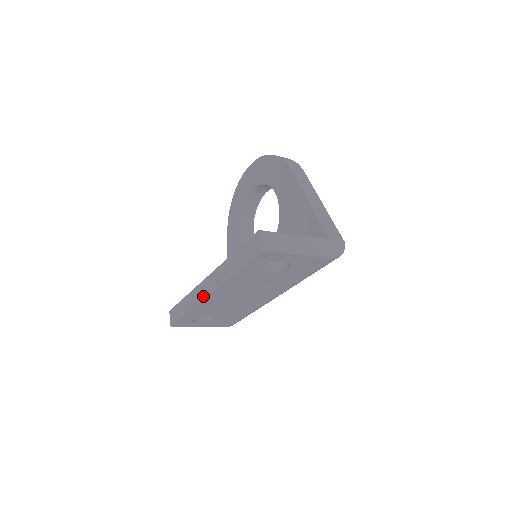
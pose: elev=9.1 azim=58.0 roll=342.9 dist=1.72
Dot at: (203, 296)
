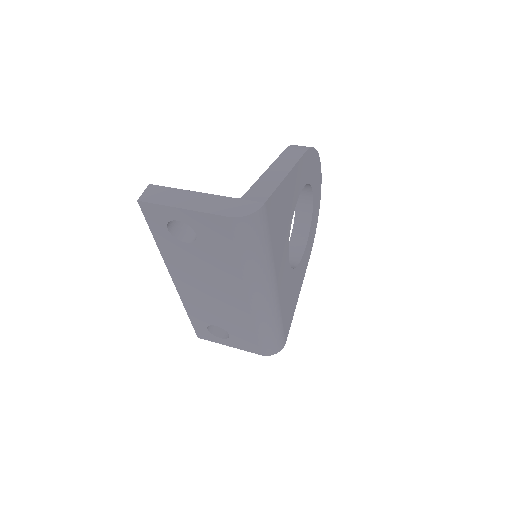
Dot at: occluded
